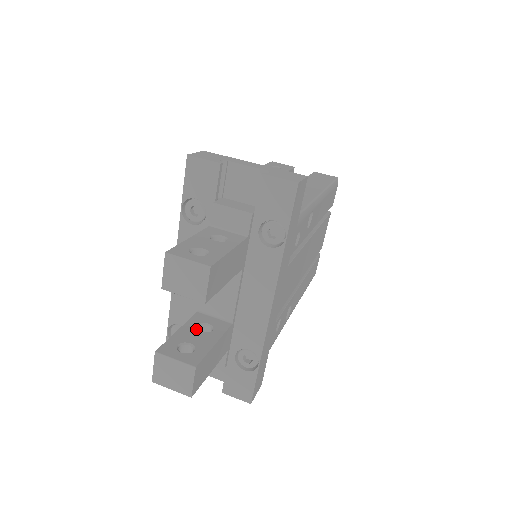
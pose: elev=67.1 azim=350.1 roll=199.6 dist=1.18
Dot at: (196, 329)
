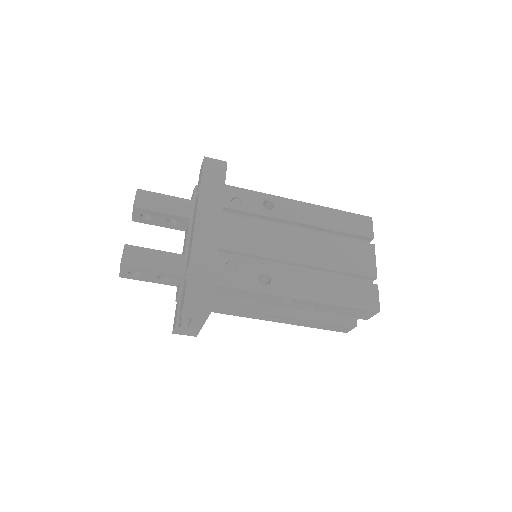
Dot at: occluded
